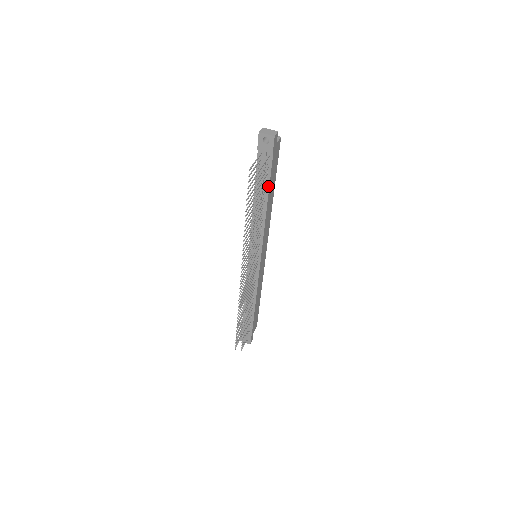
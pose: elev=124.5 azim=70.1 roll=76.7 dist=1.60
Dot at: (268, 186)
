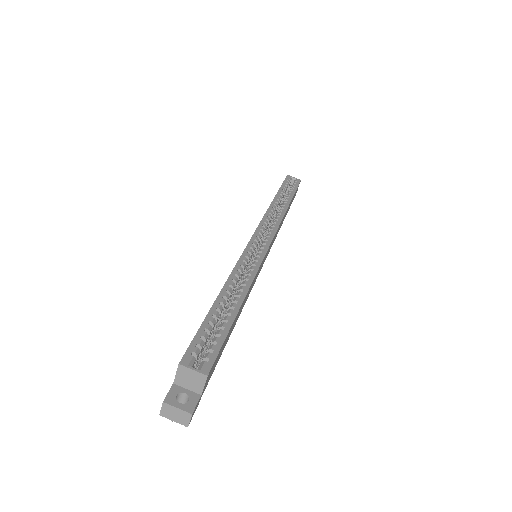
Dot at: occluded
